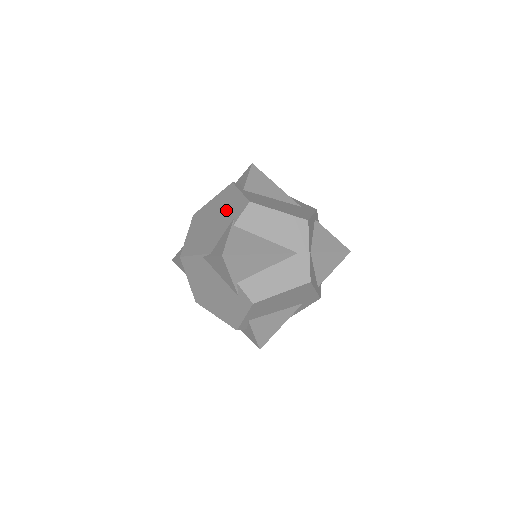
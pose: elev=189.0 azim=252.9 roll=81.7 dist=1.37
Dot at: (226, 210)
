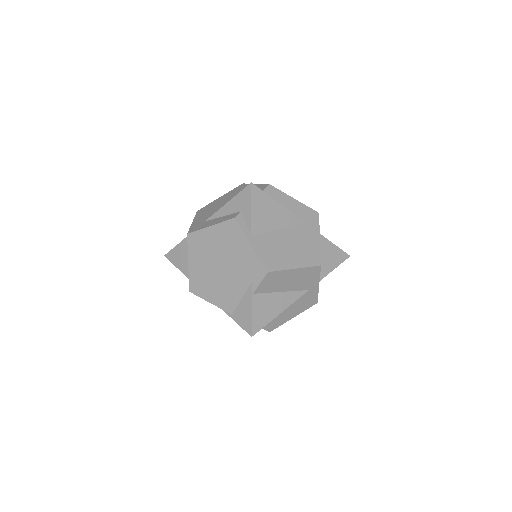
Dot at: (237, 263)
